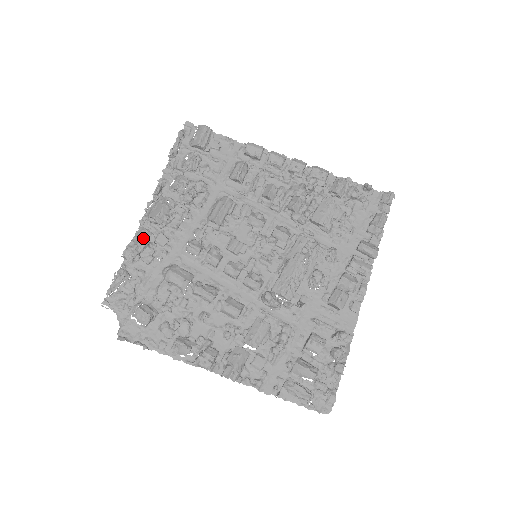
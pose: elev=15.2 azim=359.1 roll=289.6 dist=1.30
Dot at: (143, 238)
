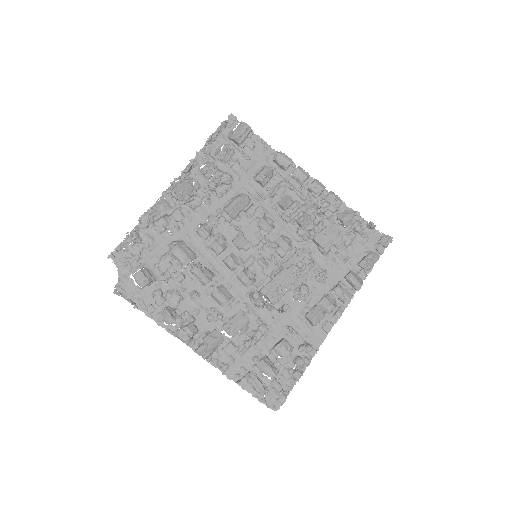
Dot at: (162, 209)
